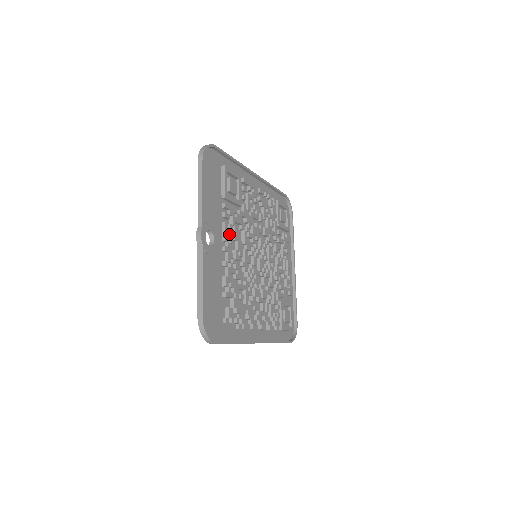
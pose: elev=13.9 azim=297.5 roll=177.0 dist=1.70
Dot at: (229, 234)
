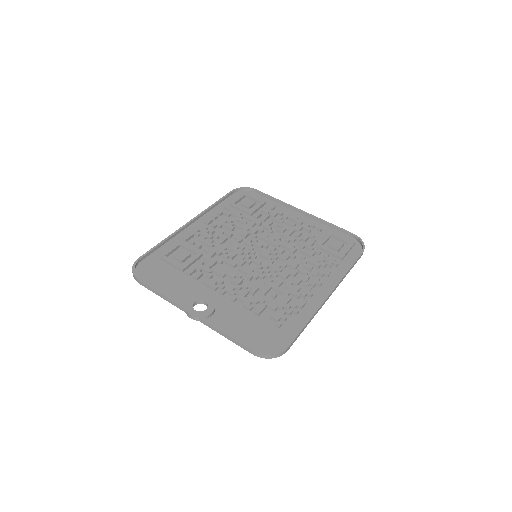
Dot at: (213, 281)
